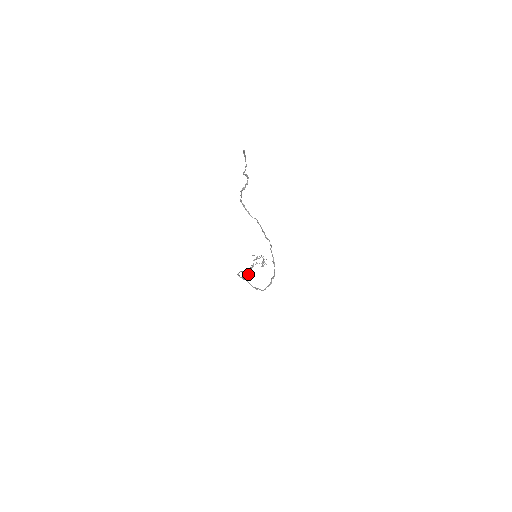
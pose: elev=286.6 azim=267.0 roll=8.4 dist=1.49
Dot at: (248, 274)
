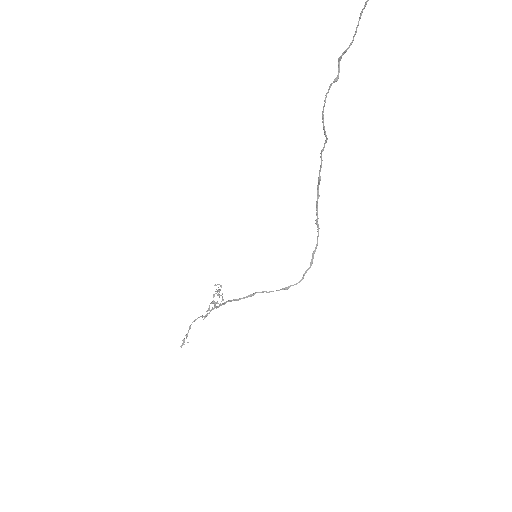
Dot at: occluded
